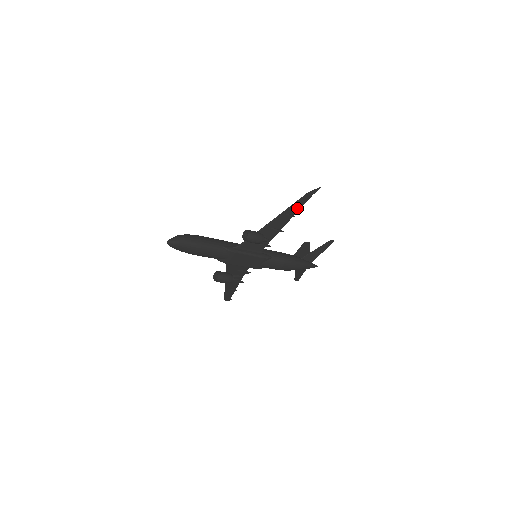
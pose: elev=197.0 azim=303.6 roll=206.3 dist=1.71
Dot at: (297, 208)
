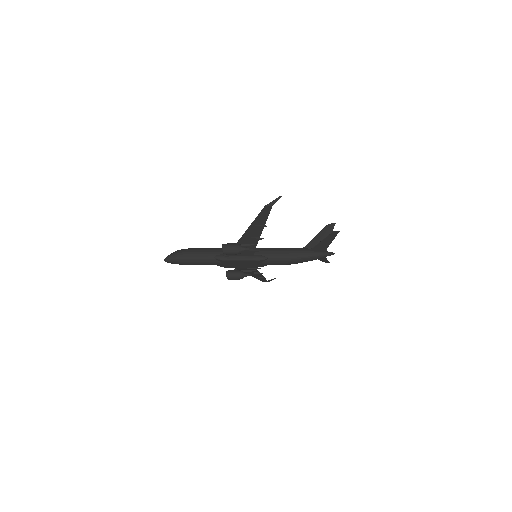
Dot at: (264, 219)
